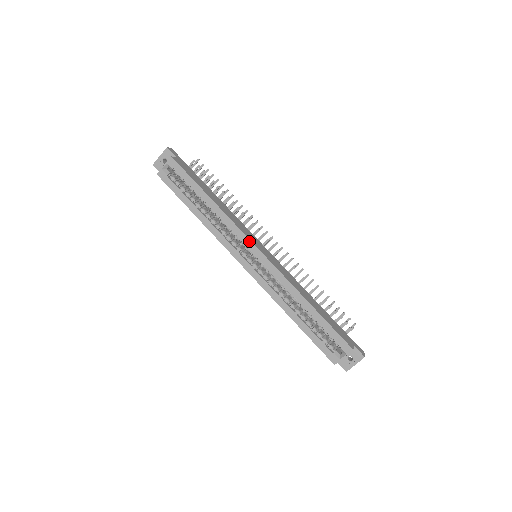
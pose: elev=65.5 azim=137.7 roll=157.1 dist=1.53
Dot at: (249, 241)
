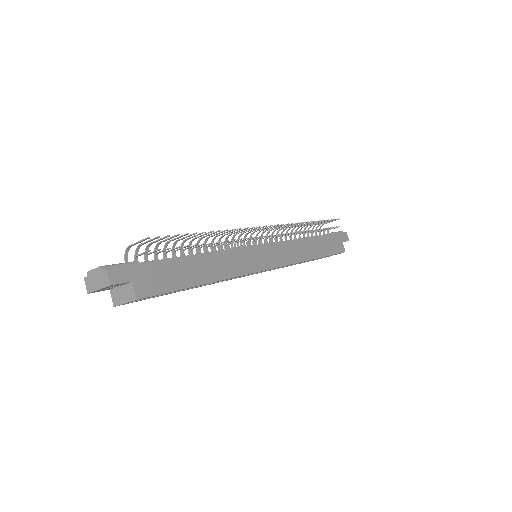
Dot at: occluded
